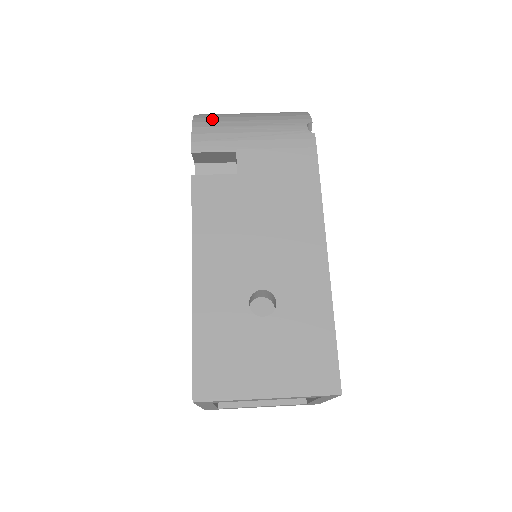
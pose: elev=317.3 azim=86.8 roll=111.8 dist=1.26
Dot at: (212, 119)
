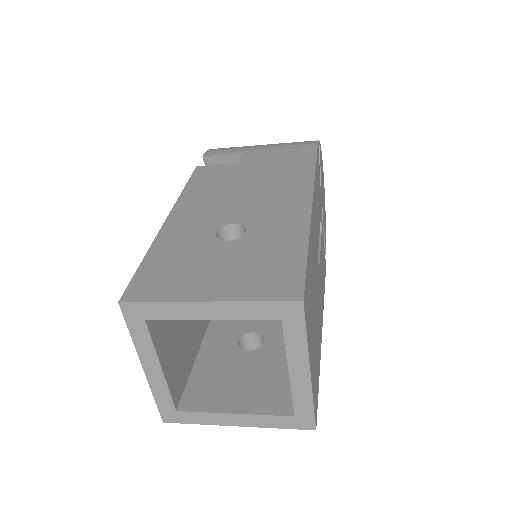
Dot at: occluded
